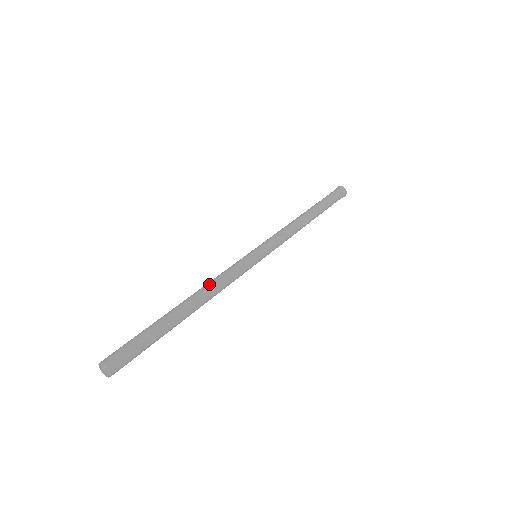
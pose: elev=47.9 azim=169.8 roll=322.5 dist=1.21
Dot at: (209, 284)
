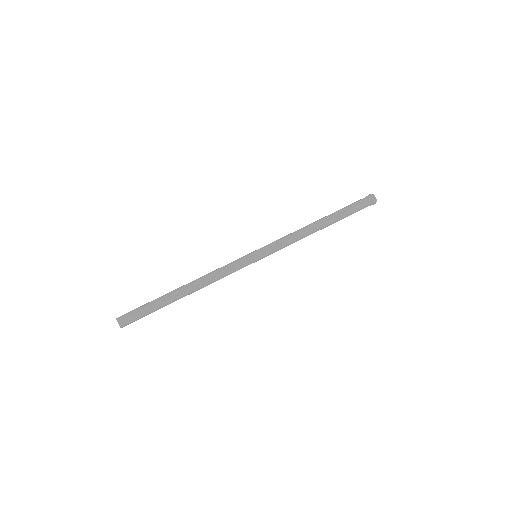
Dot at: (205, 275)
